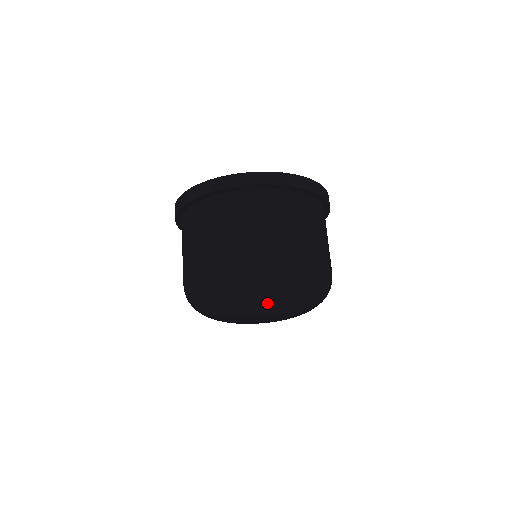
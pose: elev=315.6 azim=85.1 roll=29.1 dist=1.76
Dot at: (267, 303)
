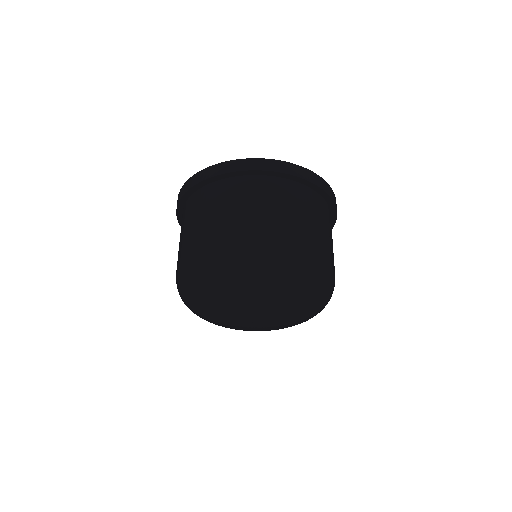
Dot at: (257, 292)
